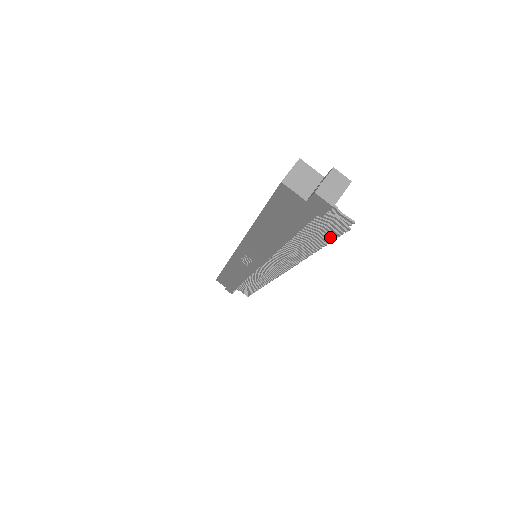
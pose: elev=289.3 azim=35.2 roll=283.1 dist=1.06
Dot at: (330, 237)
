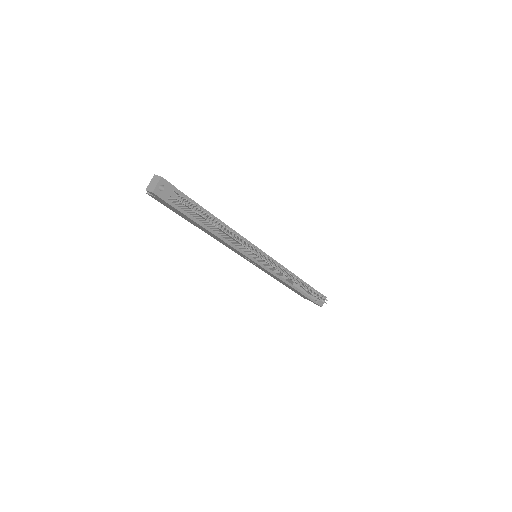
Dot at: (196, 212)
